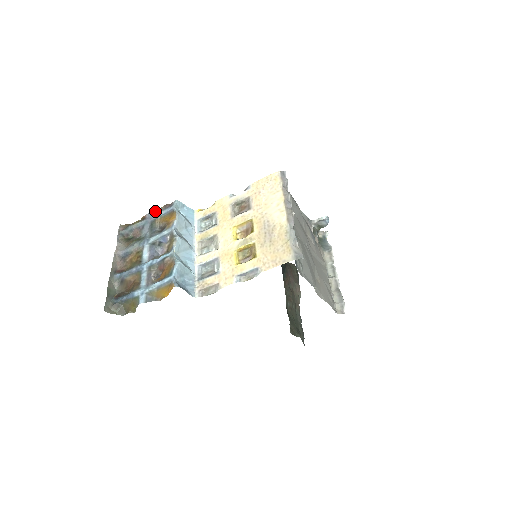
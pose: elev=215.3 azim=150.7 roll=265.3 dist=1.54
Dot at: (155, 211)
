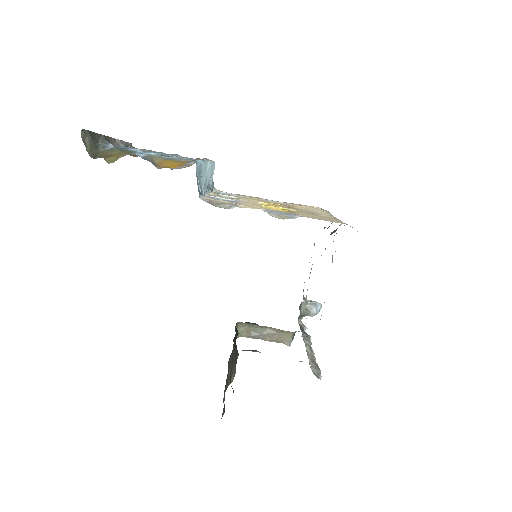
Dot at: occluded
